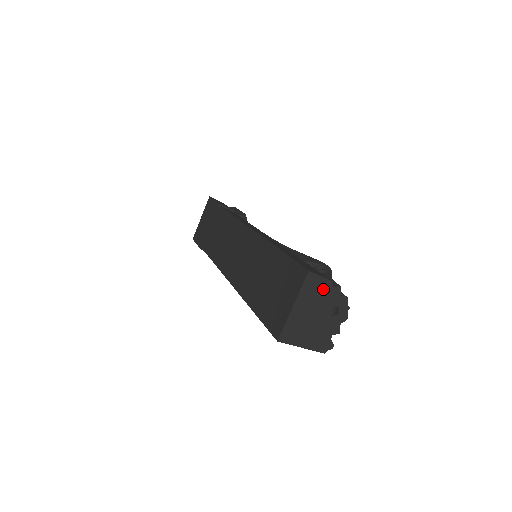
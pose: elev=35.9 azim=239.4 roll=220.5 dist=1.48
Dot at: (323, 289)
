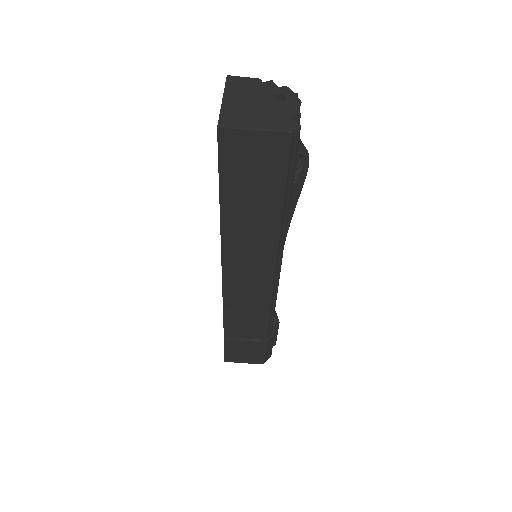
Dot at: (252, 85)
